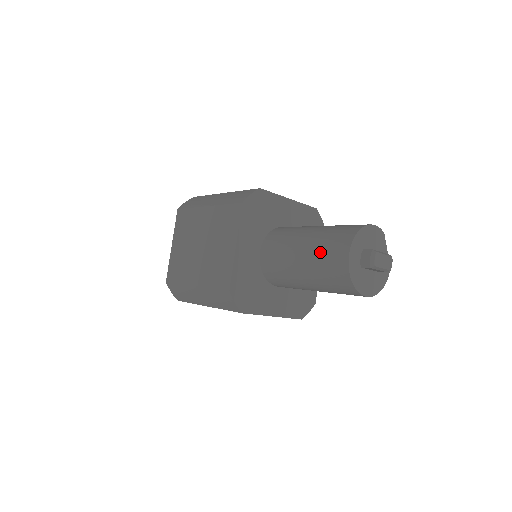
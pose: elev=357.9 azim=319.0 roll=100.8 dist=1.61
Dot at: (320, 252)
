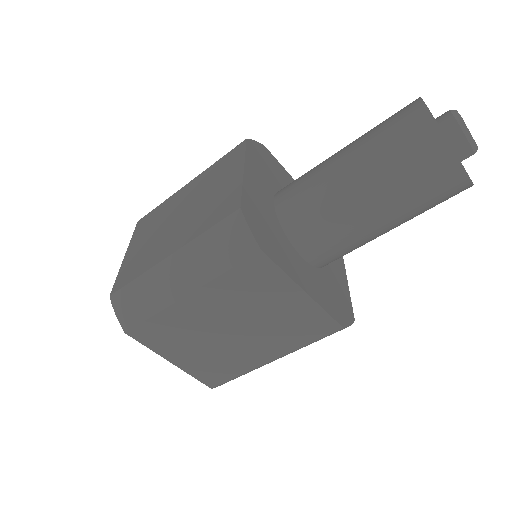
Dot at: (376, 132)
